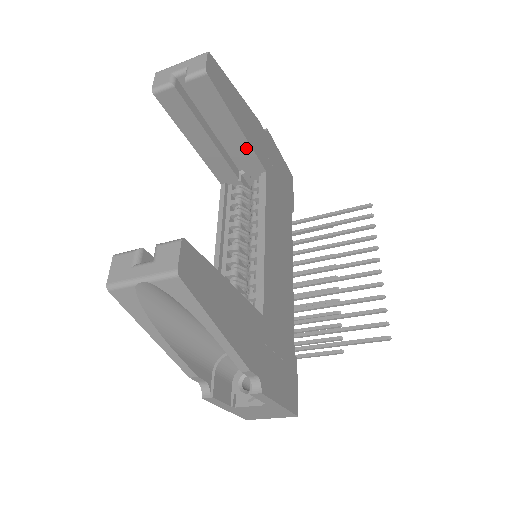
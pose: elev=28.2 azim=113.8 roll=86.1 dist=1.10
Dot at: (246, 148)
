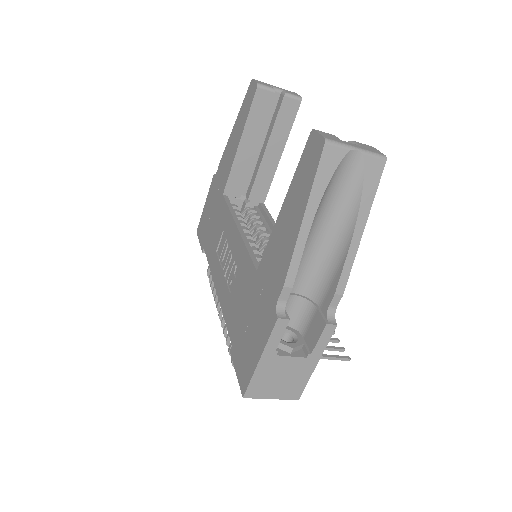
Dot at: (270, 174)
